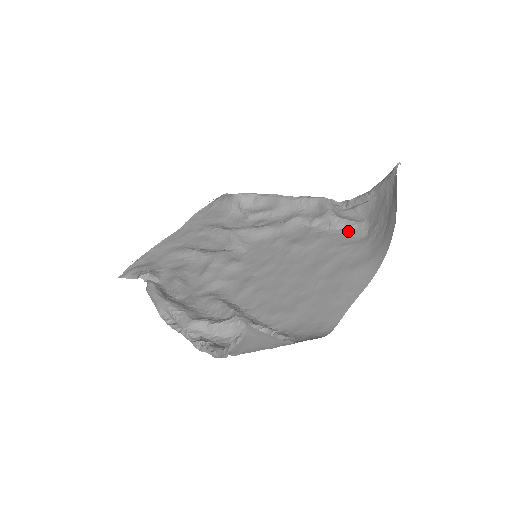
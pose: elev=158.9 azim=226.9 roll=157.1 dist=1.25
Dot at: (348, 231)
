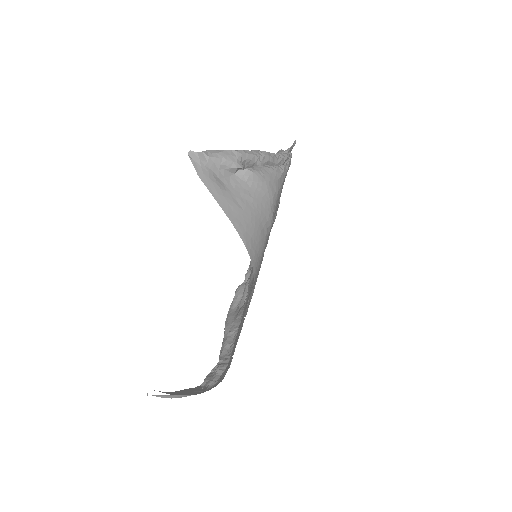
Dot at: occluded
